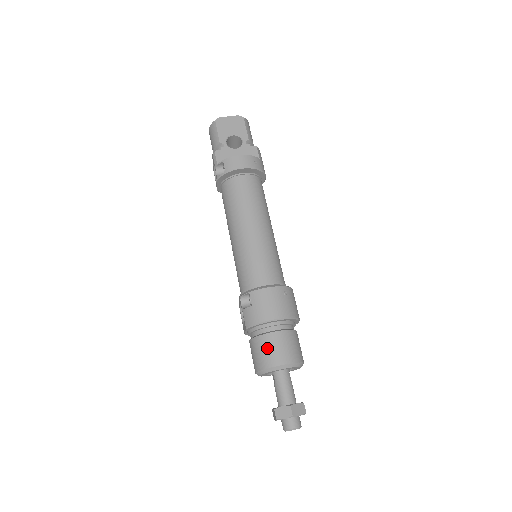
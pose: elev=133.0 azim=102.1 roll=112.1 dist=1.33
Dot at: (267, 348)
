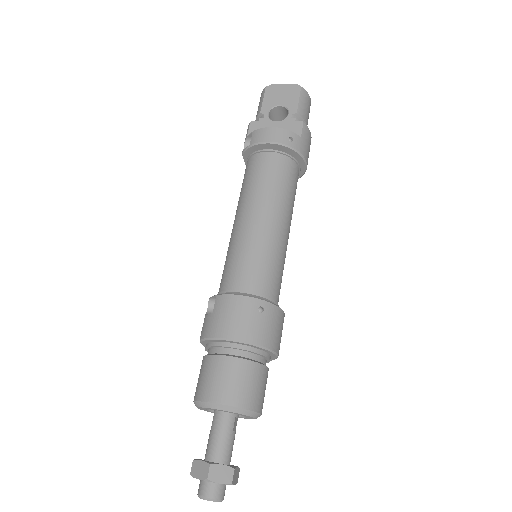
Dot at: (209, 374)
